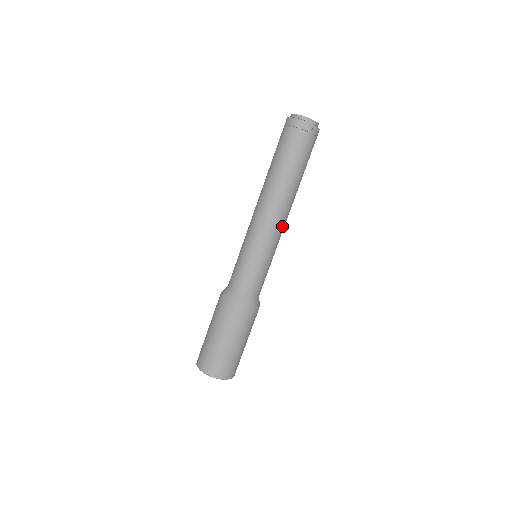
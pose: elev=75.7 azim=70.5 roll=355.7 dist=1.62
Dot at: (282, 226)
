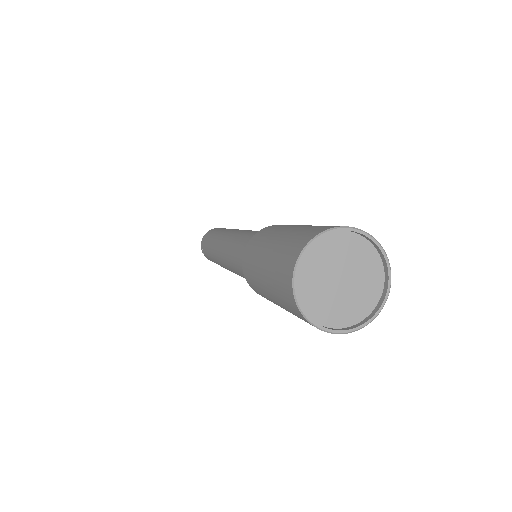
Dot at: occluded
